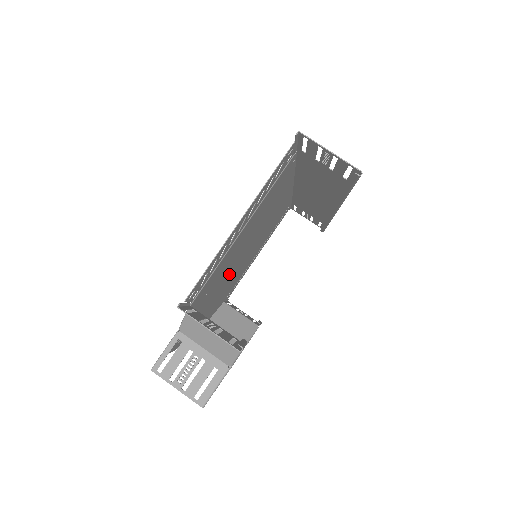
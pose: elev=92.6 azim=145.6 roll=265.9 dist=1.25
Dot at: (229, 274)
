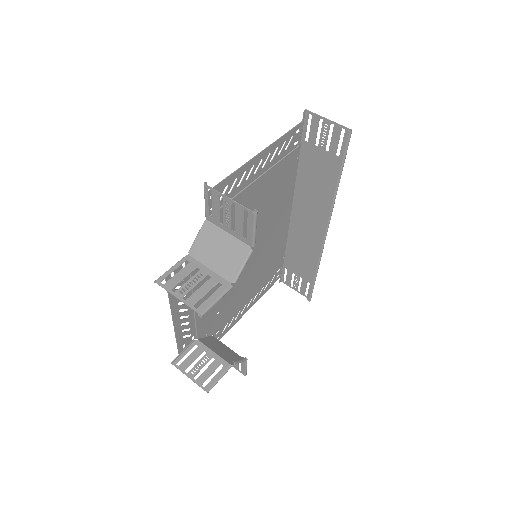
Dot at: occluded
